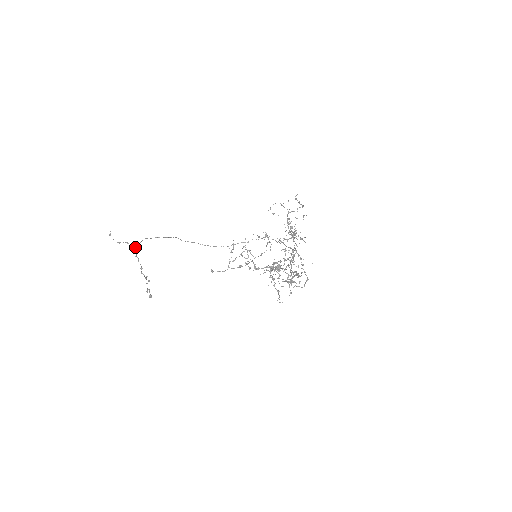
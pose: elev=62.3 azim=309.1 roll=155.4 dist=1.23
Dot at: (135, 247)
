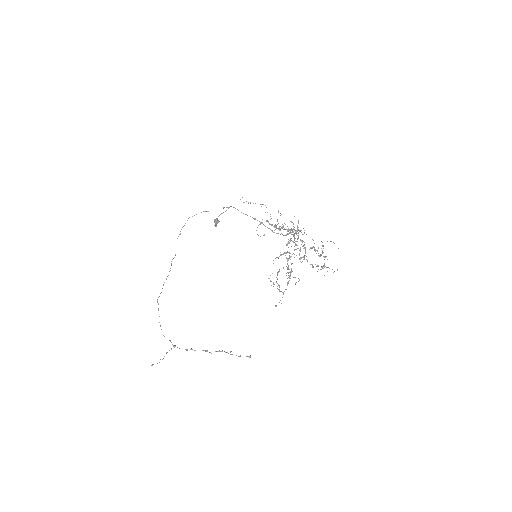
Dot at: occluded
